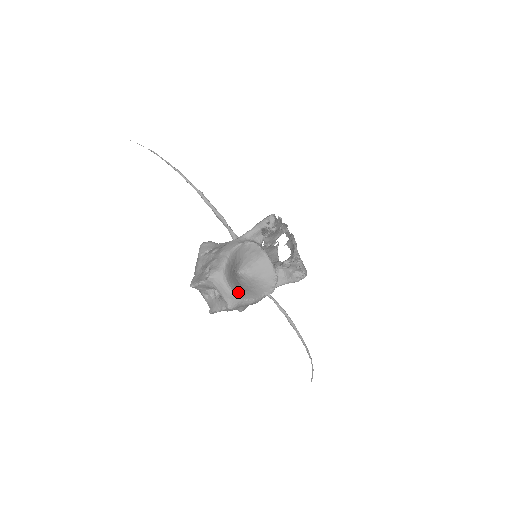
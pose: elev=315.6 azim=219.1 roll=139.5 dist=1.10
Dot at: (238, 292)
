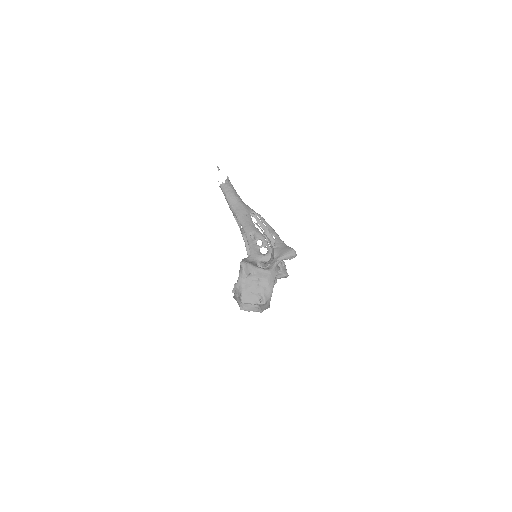
Dot at: occluded
